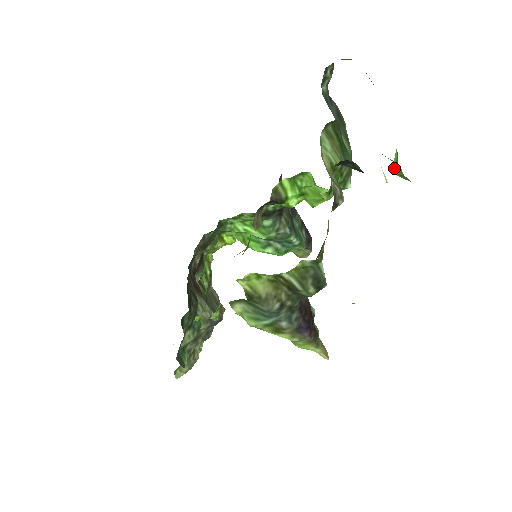
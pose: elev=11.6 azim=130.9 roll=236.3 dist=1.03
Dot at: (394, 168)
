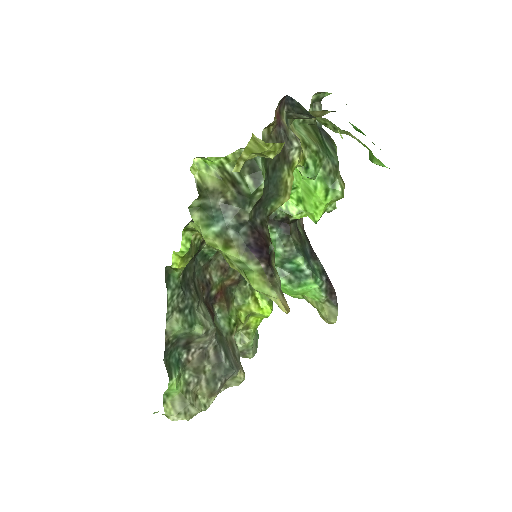
Dot at: (370, 158)
